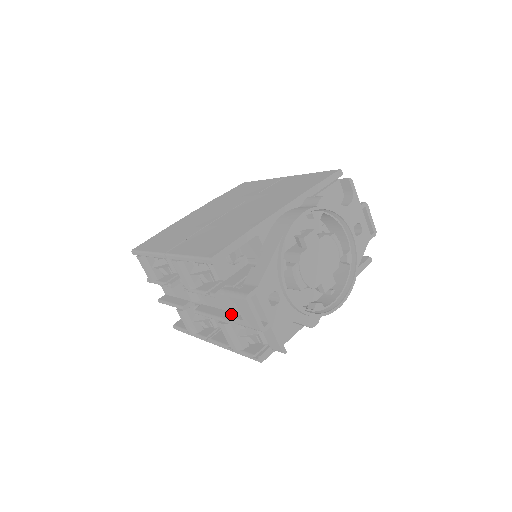
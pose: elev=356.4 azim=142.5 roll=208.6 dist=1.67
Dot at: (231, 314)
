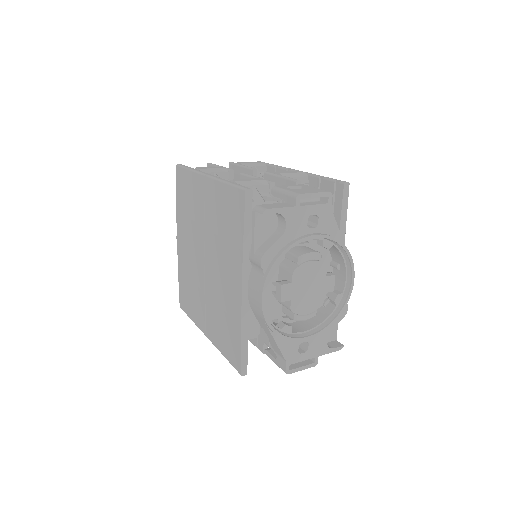
Dot at: occluded
